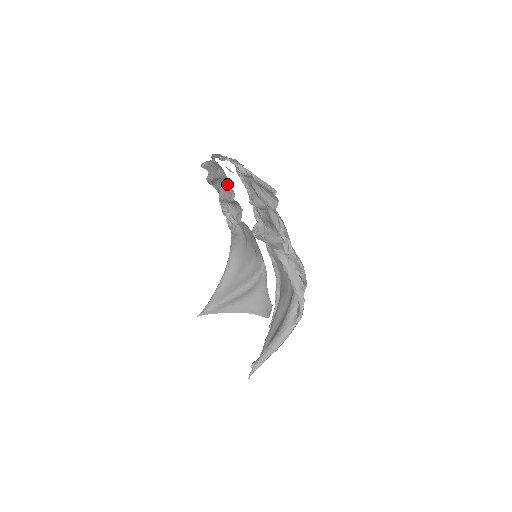
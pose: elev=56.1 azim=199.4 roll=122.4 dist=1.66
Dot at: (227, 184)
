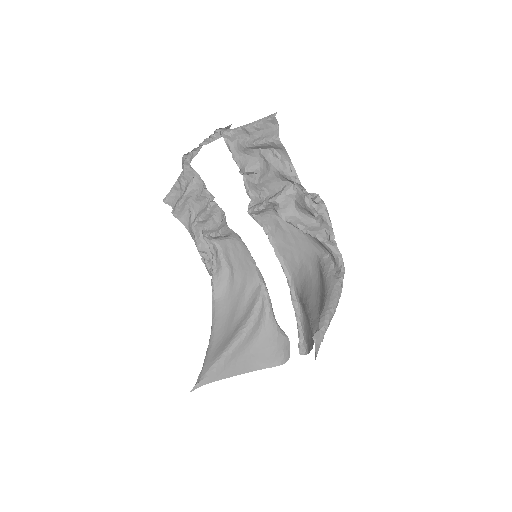
Dot at: (203, 187)
